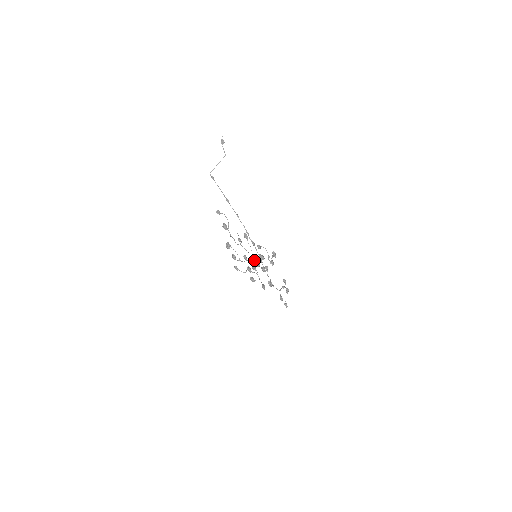
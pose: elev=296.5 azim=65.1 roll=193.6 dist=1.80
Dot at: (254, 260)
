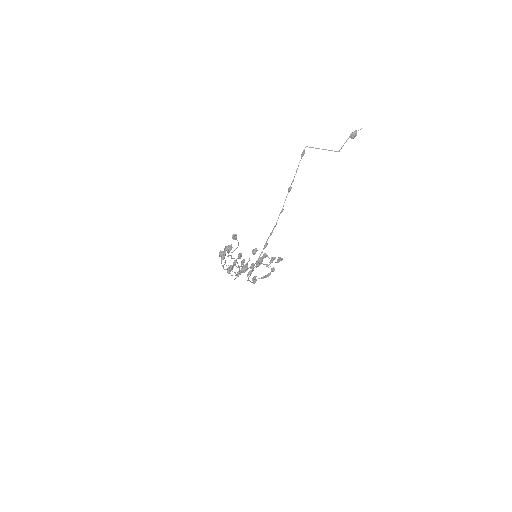
Dot at: occluded
